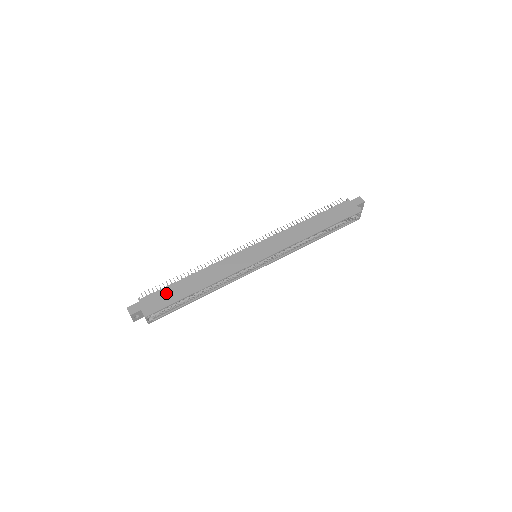
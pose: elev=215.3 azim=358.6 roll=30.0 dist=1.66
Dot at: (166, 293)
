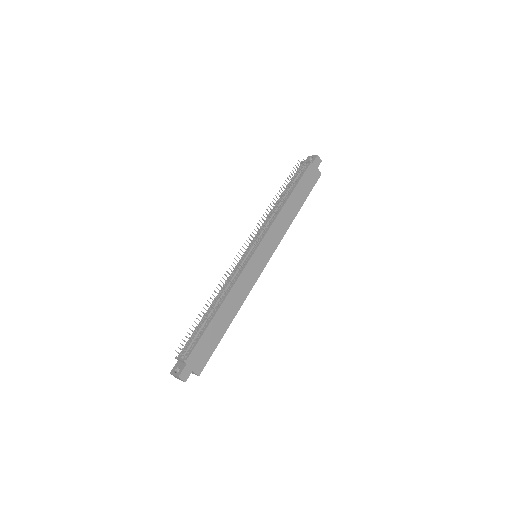
Dot at: (206, 341)
